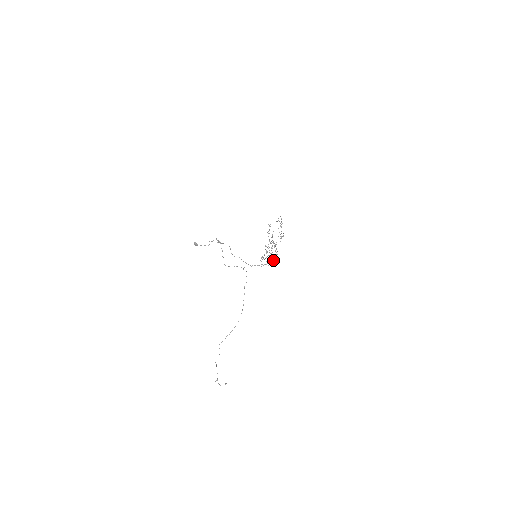
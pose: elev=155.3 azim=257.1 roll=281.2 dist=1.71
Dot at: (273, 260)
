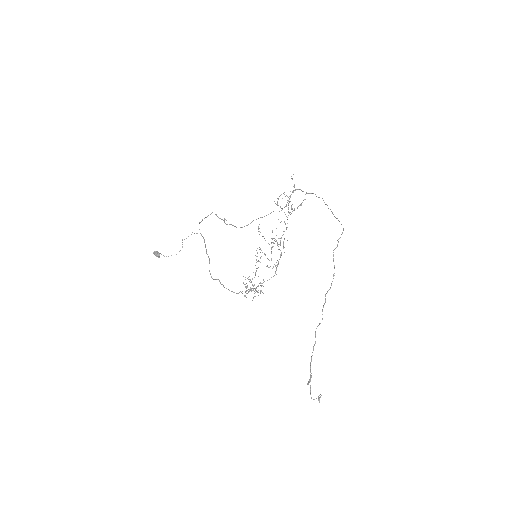
Dot at: (276, 268)
